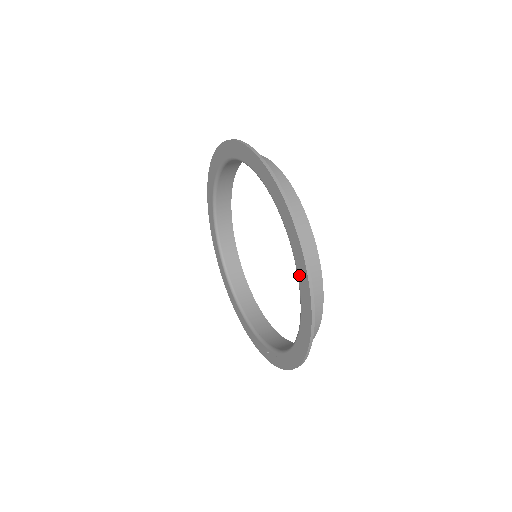
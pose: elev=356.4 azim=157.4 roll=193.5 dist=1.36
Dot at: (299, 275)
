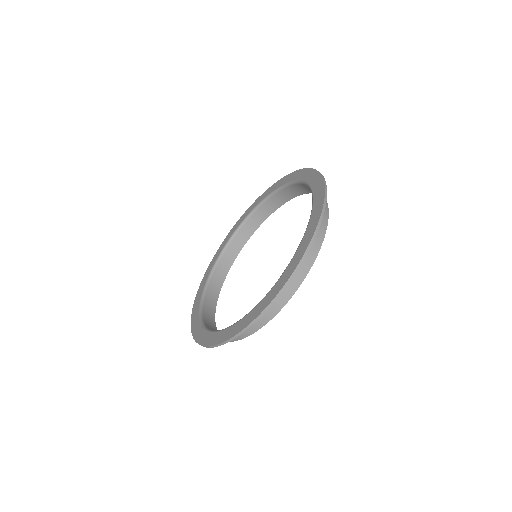
Dot at: (225, 331)
